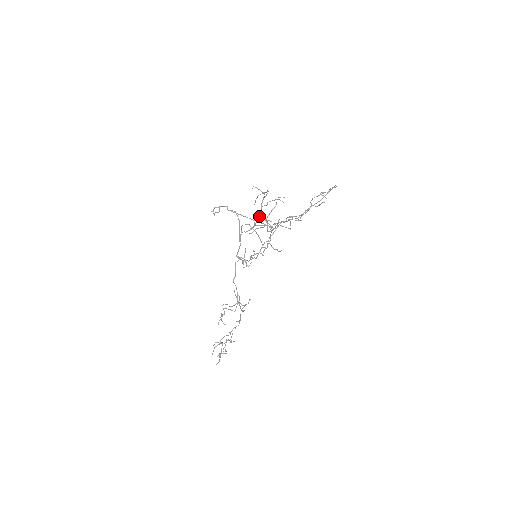
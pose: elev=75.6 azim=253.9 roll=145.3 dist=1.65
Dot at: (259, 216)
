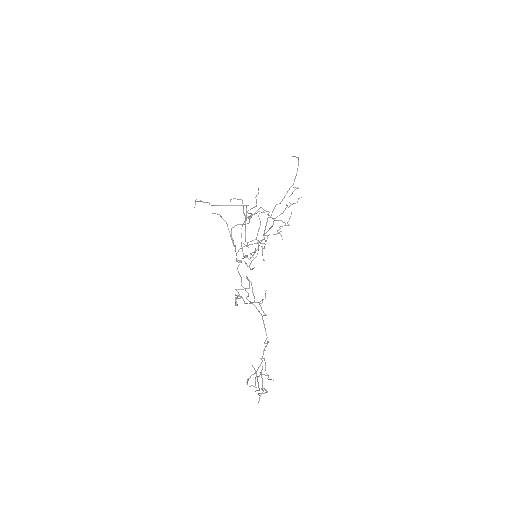
Dot at: (245, 222)
